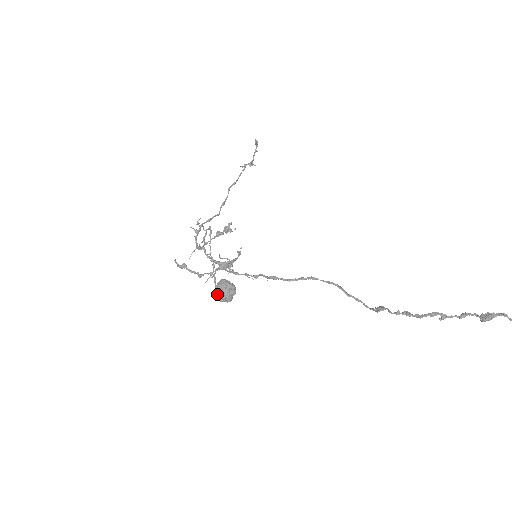
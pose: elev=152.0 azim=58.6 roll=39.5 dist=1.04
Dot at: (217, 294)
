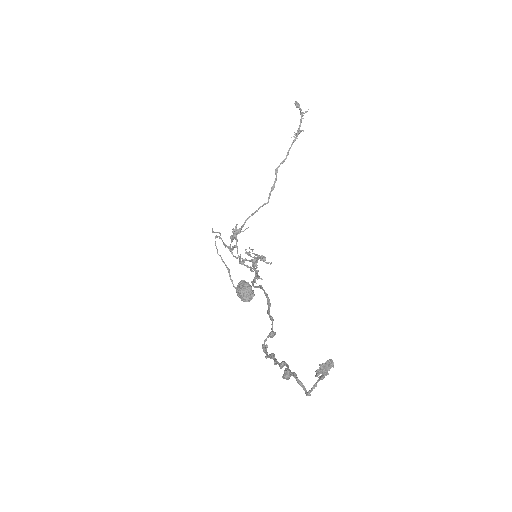
Dot at: (238, 295)
